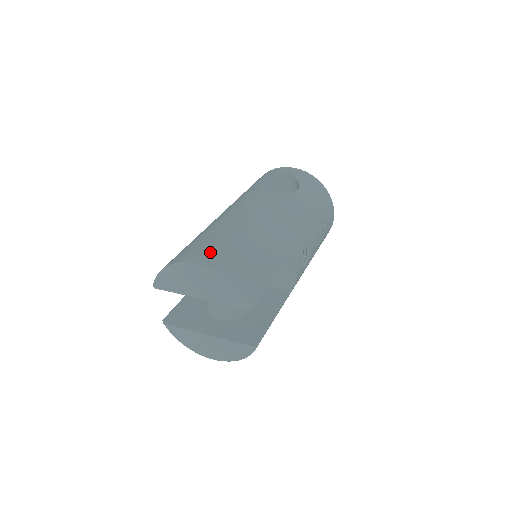
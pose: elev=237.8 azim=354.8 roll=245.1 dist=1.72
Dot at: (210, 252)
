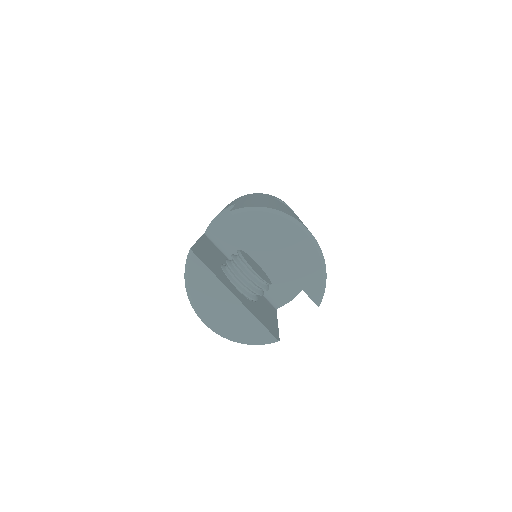
Dot at: occluded
